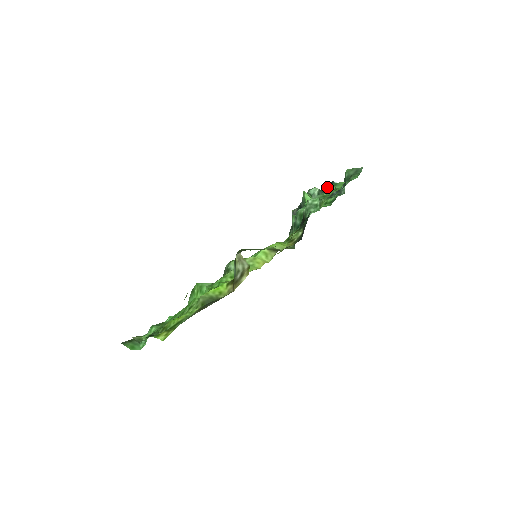
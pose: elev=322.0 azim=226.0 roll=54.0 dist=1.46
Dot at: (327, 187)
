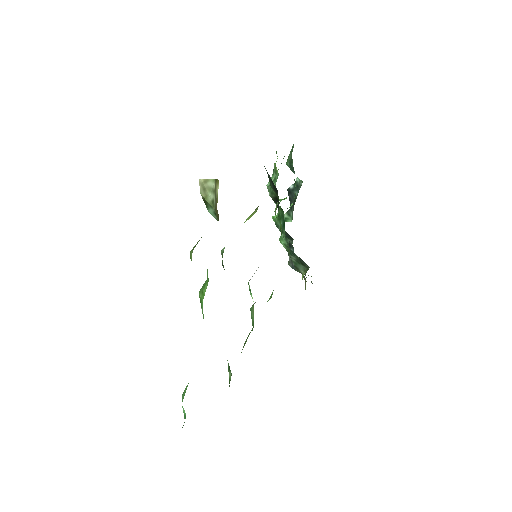
Dot at: (289, 200)
